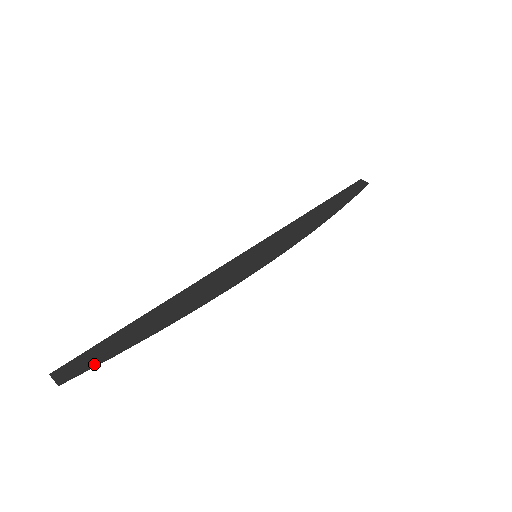
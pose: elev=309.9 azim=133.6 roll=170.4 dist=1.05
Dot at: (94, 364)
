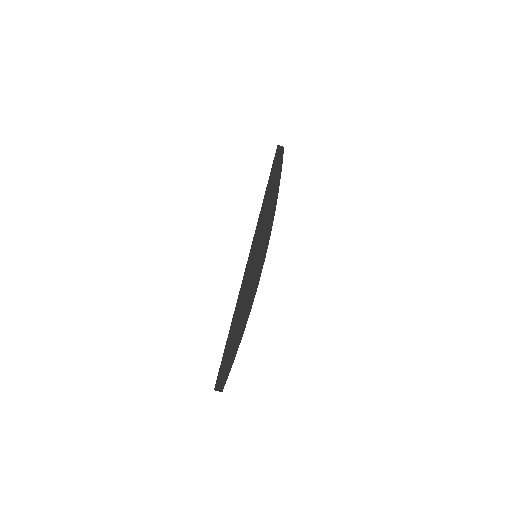
Dot at: occluded
